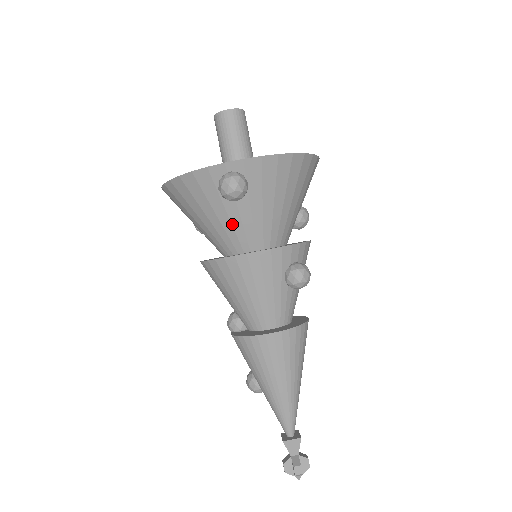
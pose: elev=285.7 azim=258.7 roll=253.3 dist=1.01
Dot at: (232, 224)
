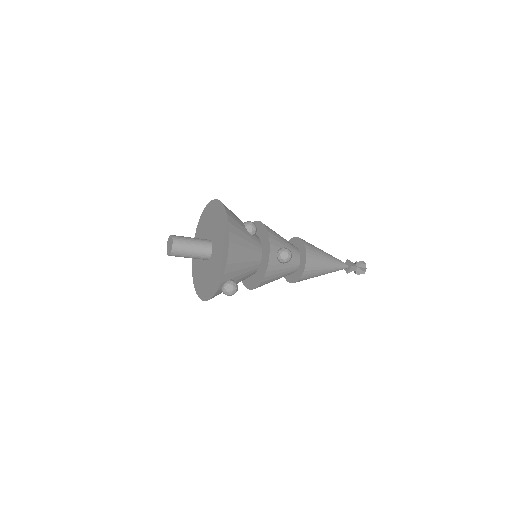
Dot at: occluded
